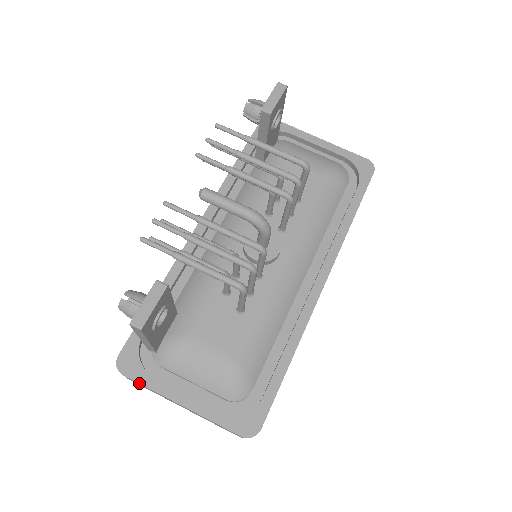
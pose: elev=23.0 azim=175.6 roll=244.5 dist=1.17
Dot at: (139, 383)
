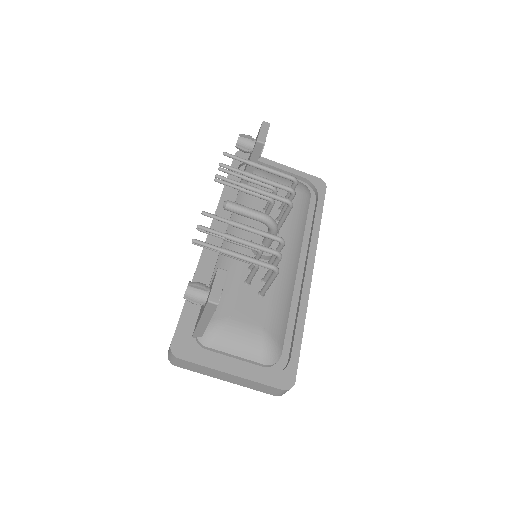
Dot at: (194, 363)
